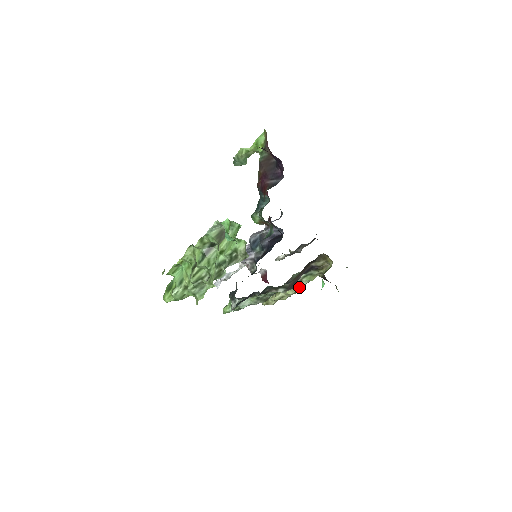
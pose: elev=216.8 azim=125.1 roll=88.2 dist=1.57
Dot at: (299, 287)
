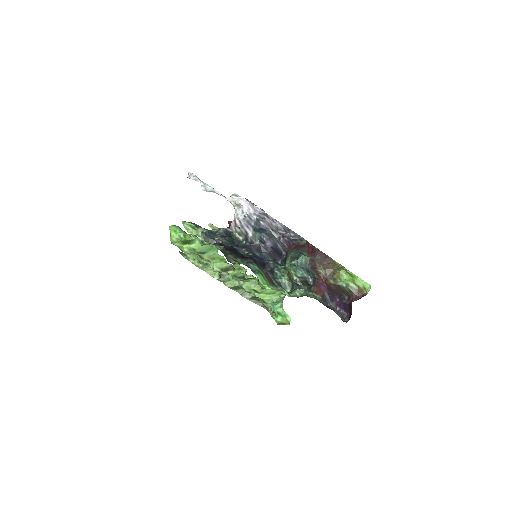
Dot at: occluded
